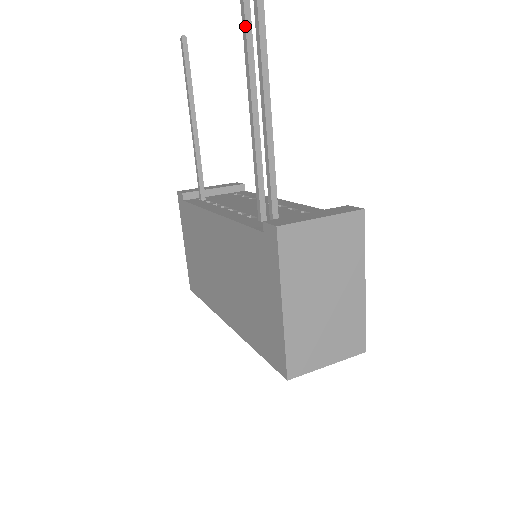
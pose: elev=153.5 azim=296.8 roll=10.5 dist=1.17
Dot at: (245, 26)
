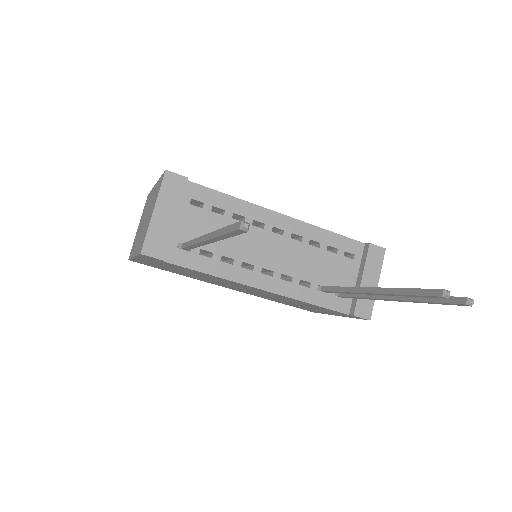
Dot at: occluded
